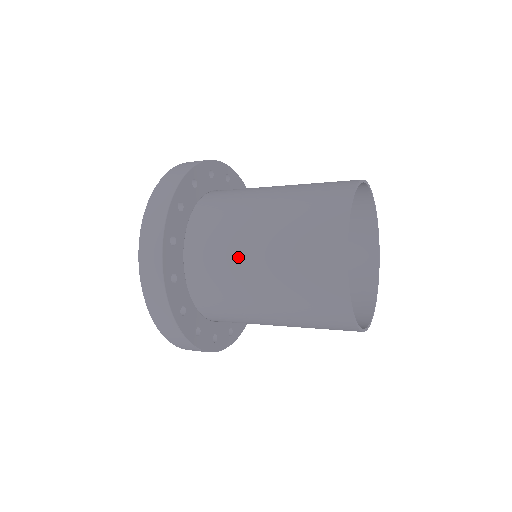
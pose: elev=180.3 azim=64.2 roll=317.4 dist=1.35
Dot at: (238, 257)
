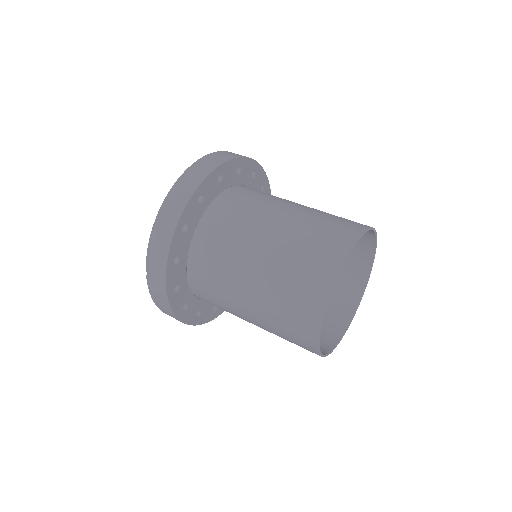
Dot at: occluded
